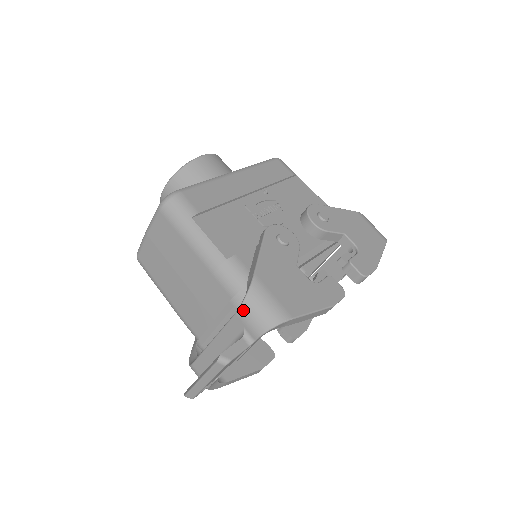
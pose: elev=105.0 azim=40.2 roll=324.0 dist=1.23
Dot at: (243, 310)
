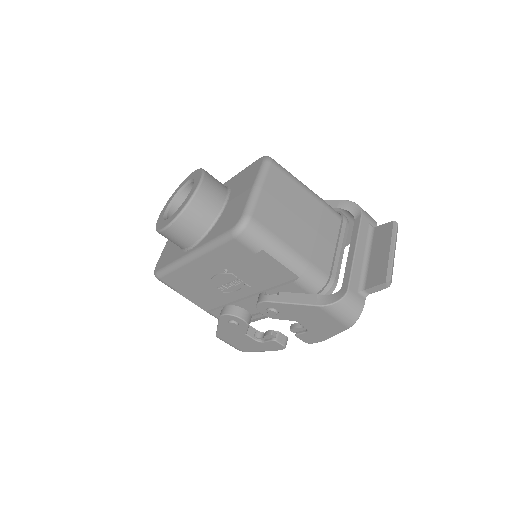
Dot at: occluded
